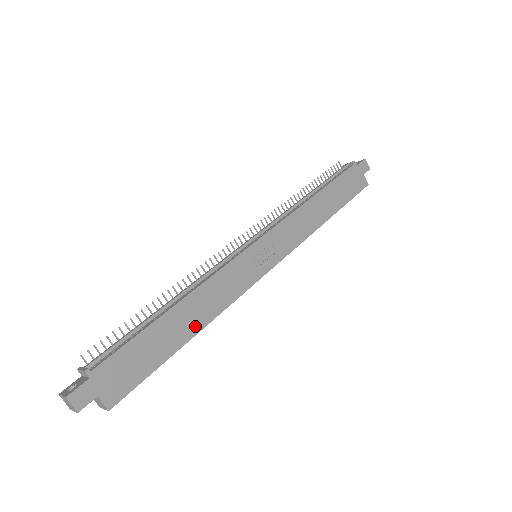
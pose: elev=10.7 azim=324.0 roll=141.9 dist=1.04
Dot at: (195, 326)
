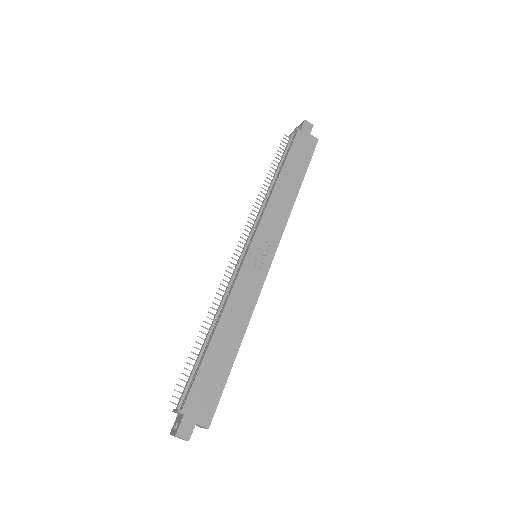
Dot at: (237, 337)
